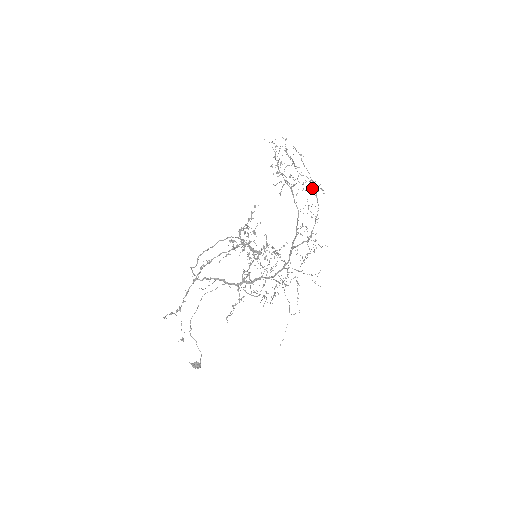
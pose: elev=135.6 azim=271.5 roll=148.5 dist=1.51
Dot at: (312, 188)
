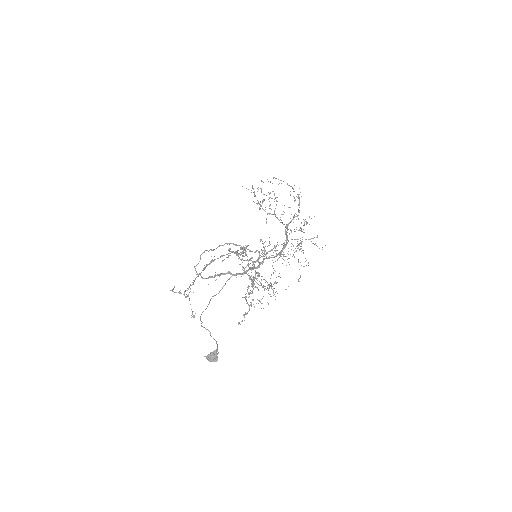
Dot at: occluded
